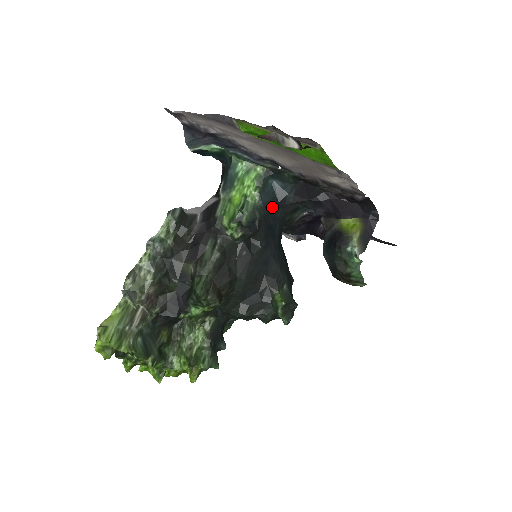
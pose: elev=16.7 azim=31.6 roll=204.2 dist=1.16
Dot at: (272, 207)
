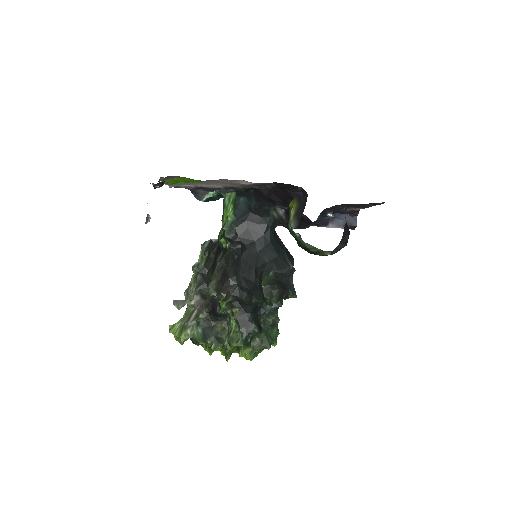
Dot at: (246, 217)
